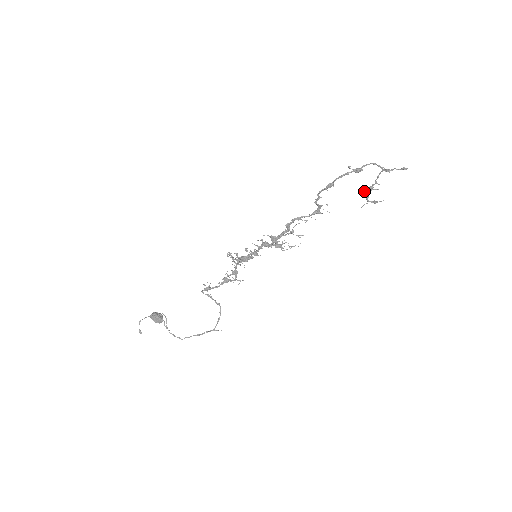
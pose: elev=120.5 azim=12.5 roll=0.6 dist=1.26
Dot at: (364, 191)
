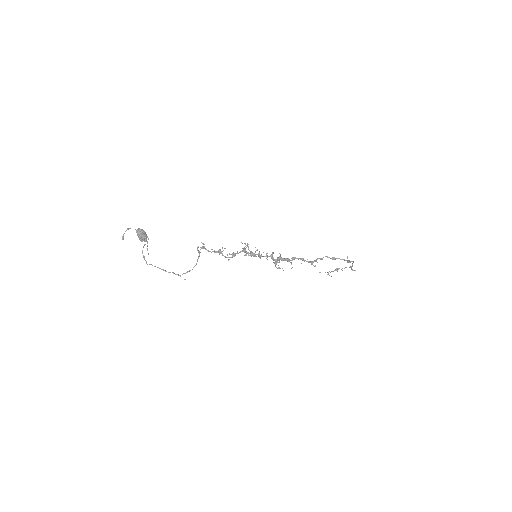
Dot at: (336, 269)
